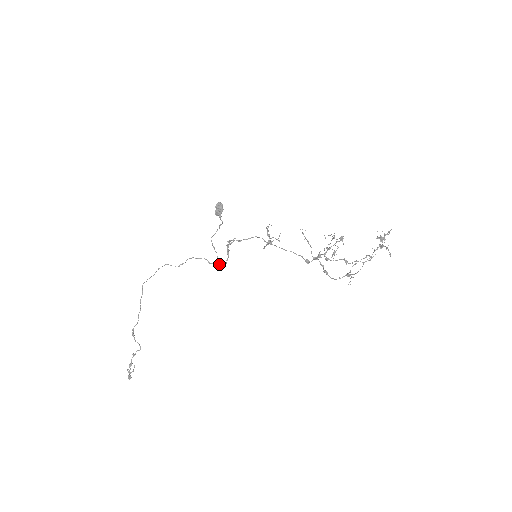
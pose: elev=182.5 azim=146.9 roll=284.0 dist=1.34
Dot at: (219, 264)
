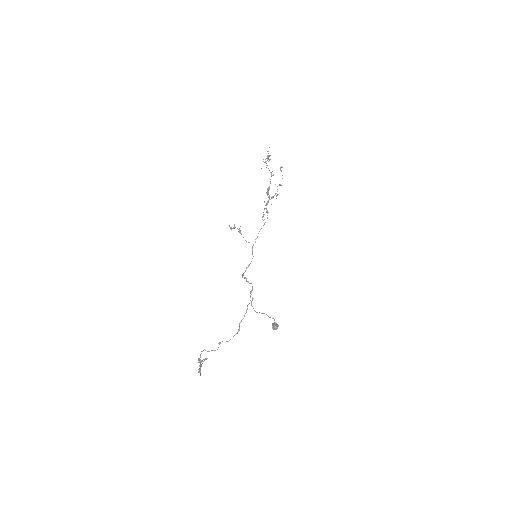
Dot at: occluded
